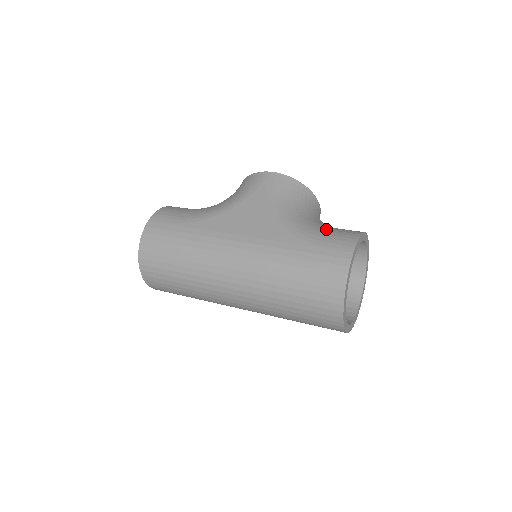
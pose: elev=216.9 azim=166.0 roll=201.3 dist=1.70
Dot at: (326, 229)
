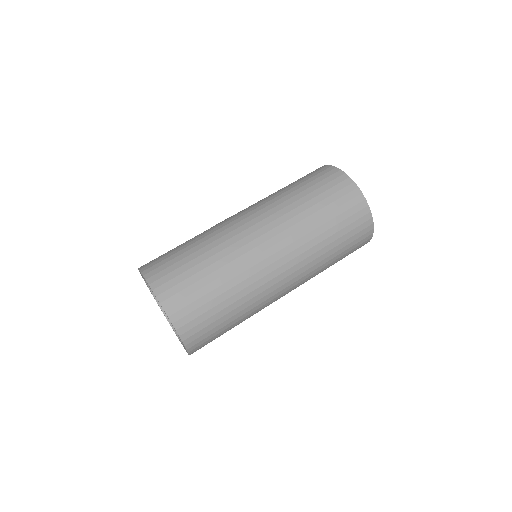
Dot at: occluded
